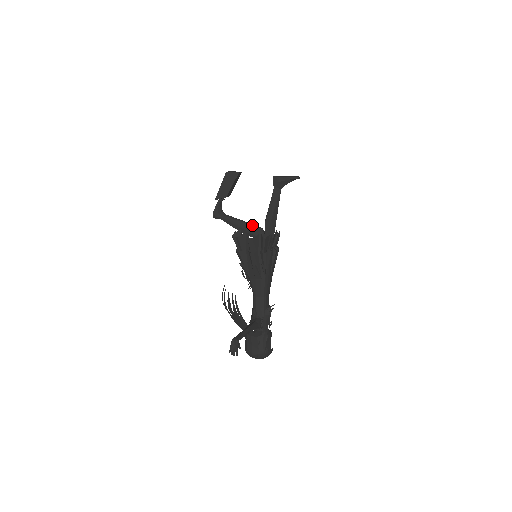
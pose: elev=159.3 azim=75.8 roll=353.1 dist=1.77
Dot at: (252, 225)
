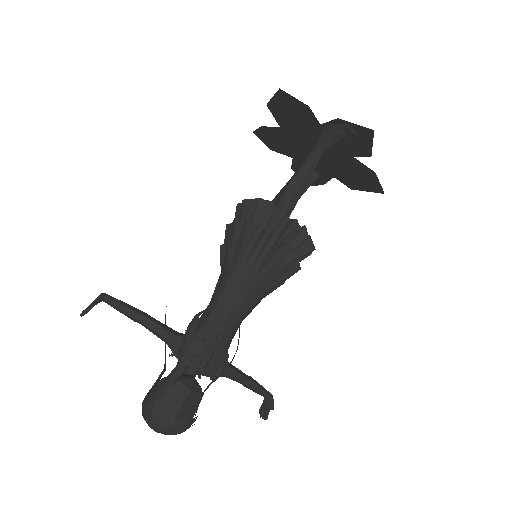
Dot at: occluded
